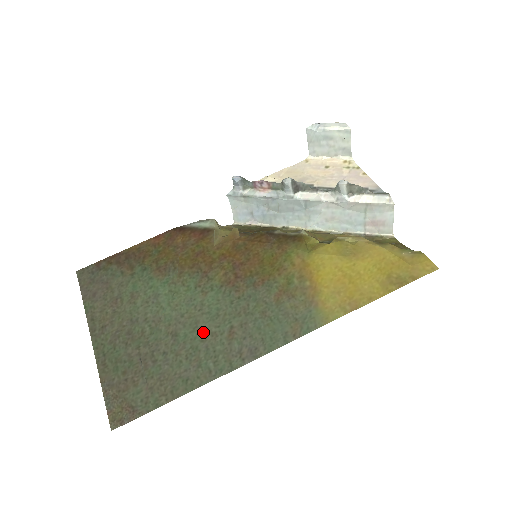
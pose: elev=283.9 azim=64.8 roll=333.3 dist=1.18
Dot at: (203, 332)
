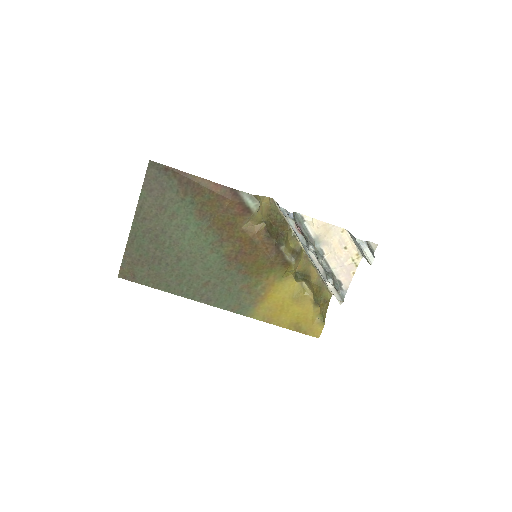
Dot at: (194, 271)
